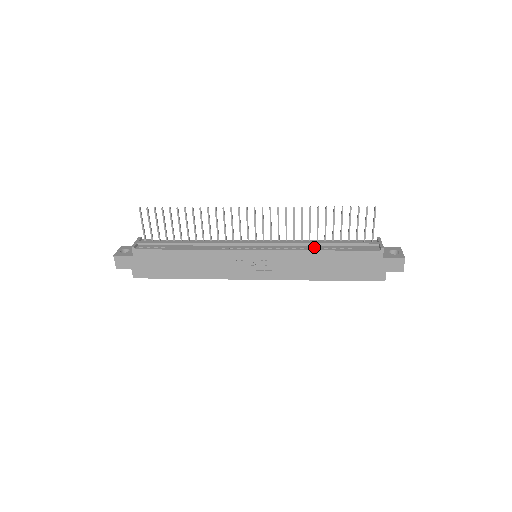
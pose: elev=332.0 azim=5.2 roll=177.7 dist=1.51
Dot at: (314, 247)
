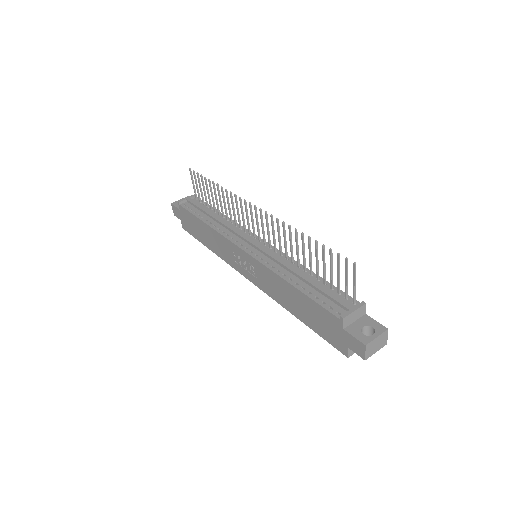
Dot at: (290, 275)
